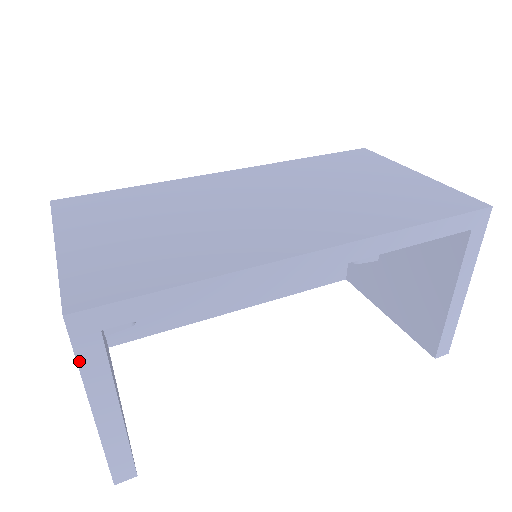
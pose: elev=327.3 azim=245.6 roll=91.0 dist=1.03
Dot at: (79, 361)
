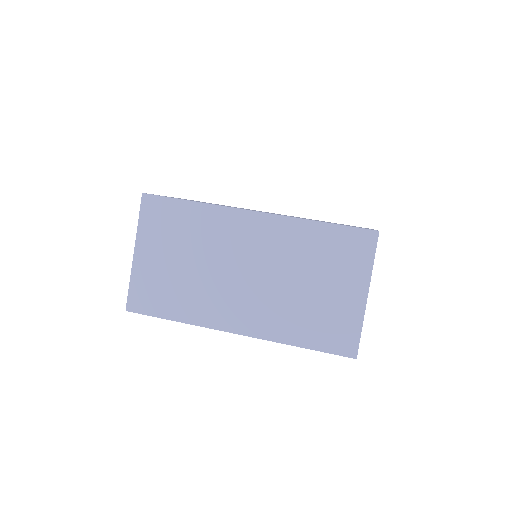
Dot at: occluded
